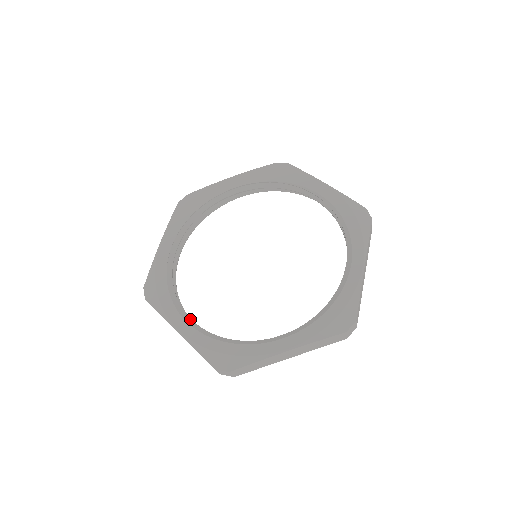
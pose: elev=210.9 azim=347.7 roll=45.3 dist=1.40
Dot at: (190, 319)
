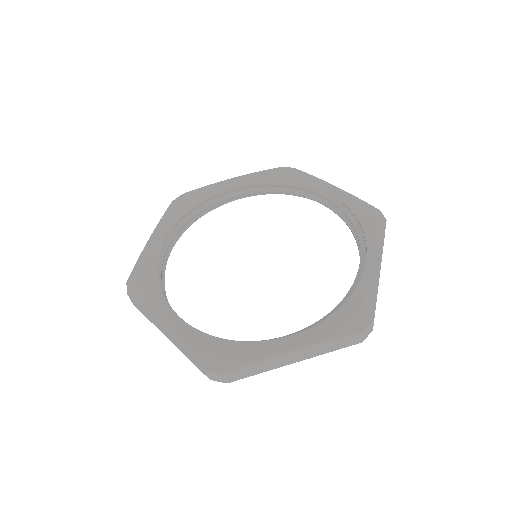
Dot at: (285, 336)
